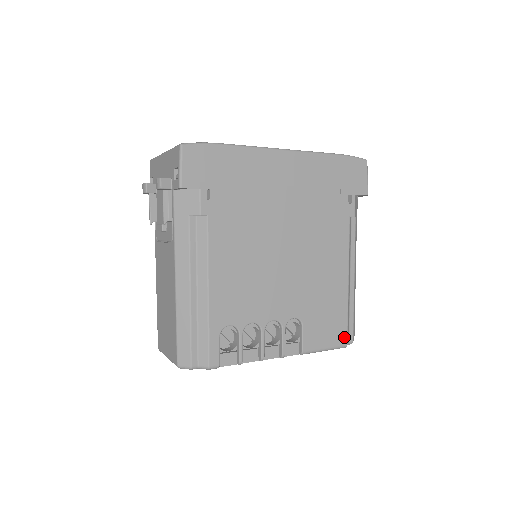
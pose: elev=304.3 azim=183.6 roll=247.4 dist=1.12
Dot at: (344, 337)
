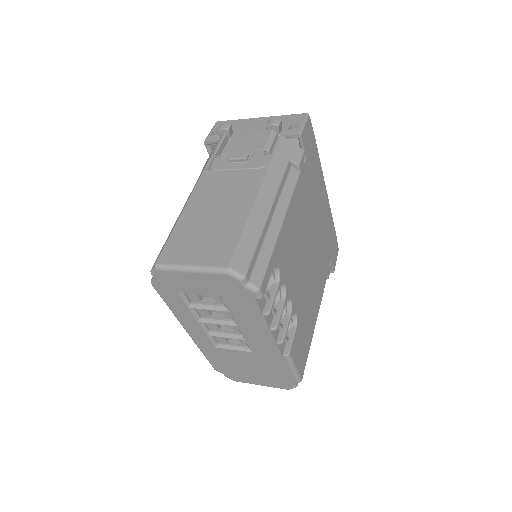
Dot at: (303, 370)
